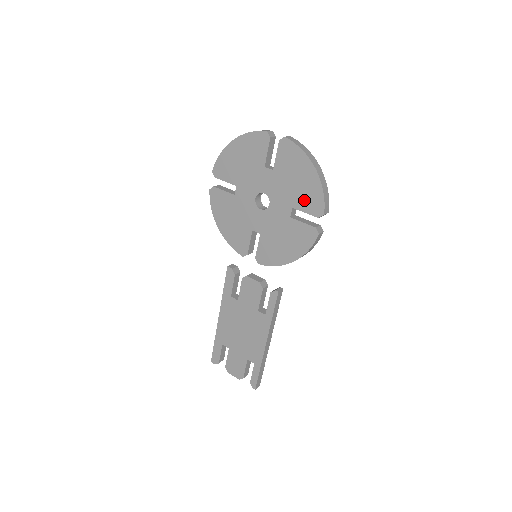
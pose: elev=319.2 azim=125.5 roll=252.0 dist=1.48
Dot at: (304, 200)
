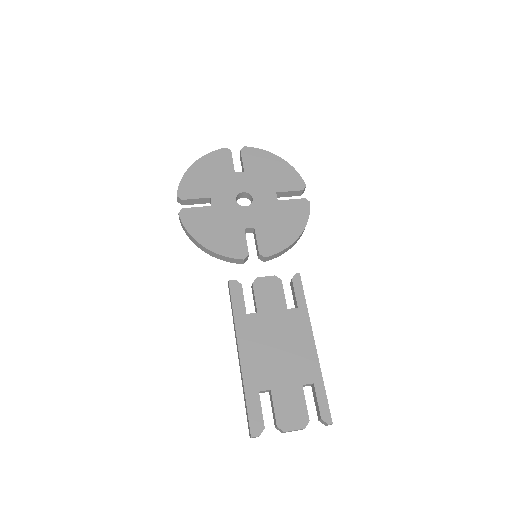
Dot at: (284, 182)
